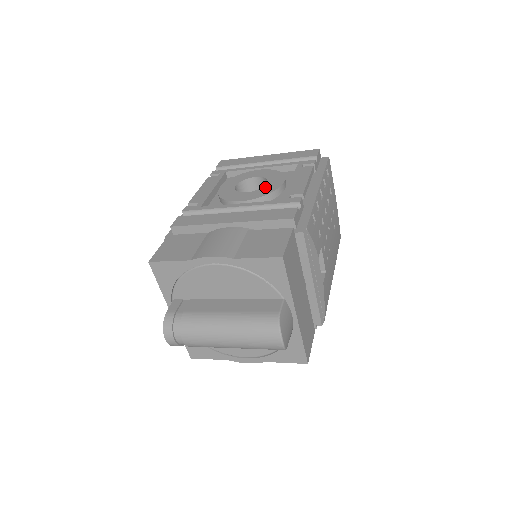
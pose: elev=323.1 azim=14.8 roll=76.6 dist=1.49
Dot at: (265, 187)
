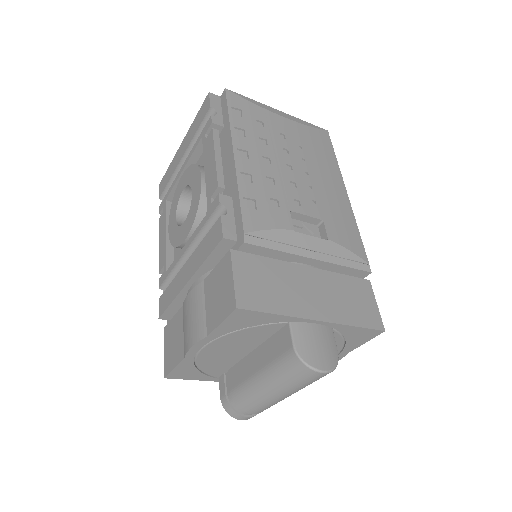
Dot at: (192, 201)
